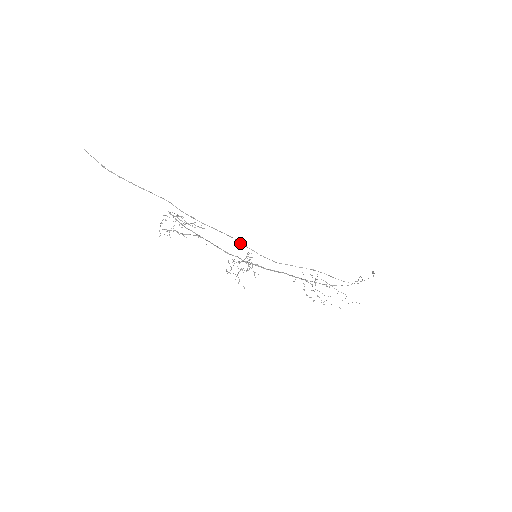
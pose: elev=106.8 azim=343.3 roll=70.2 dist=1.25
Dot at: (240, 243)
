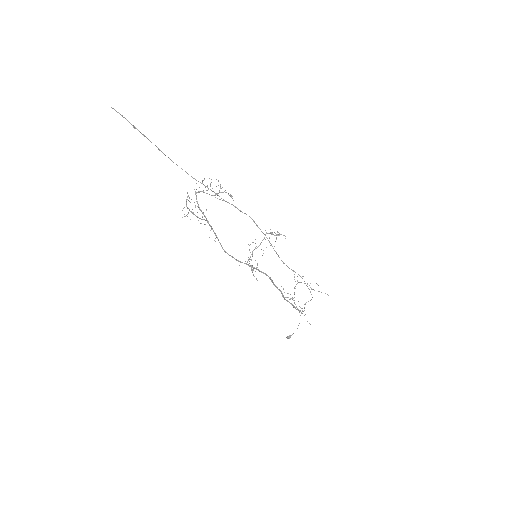
Dot at: (256, 224)
